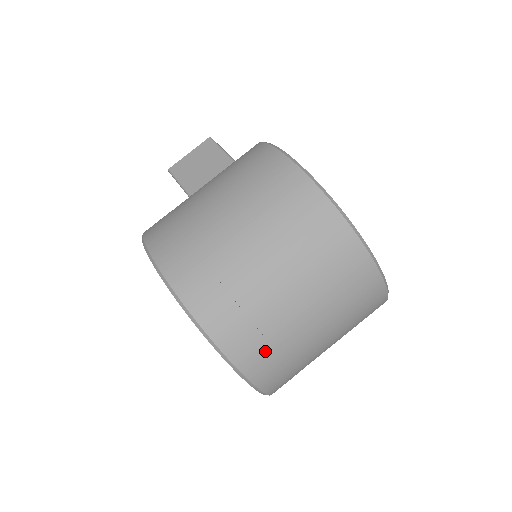
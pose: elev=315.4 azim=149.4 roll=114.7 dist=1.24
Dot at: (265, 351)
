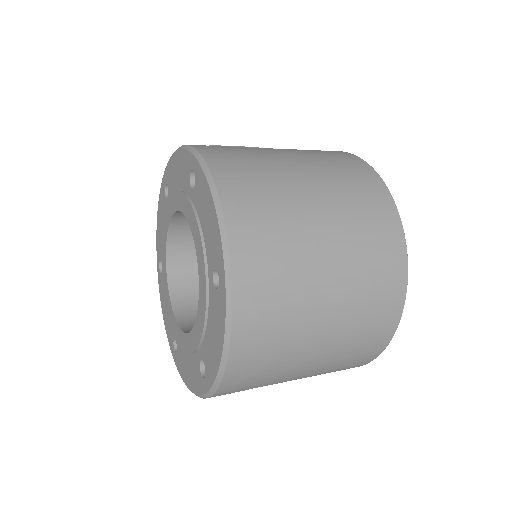
Dot at: (270, 299)
